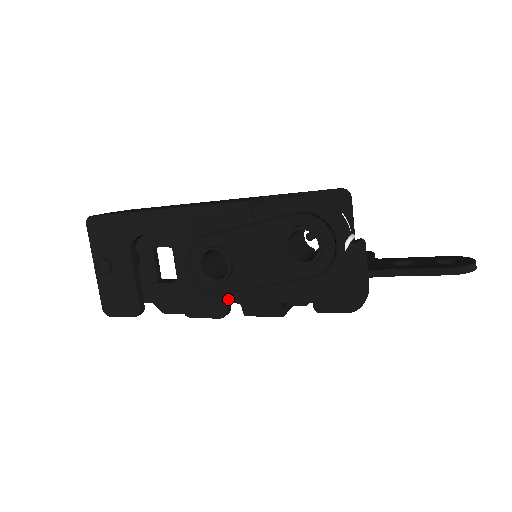
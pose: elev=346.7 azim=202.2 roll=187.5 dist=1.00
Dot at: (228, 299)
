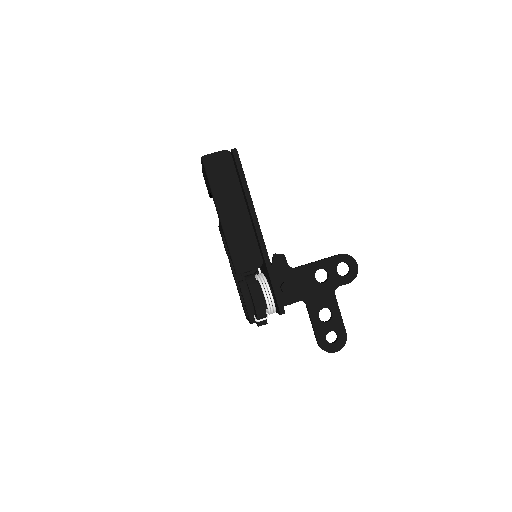
Dot at: (227, 255)
